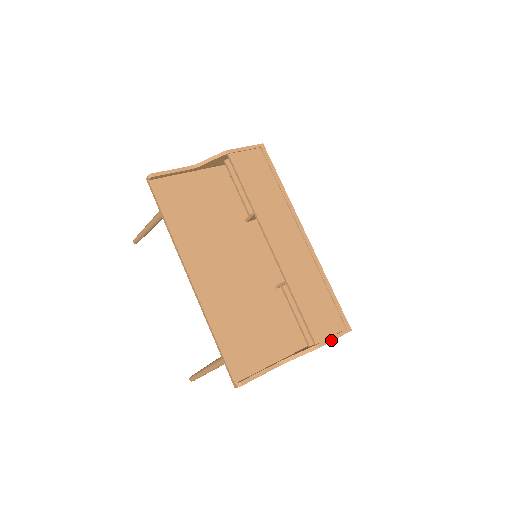
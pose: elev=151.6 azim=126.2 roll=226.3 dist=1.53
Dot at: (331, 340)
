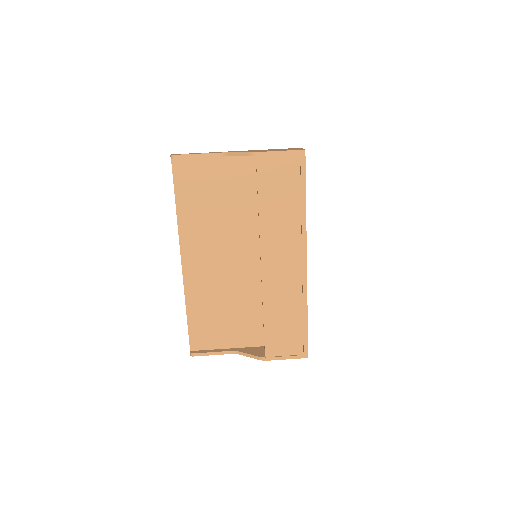
Dot at: (282, 359)
